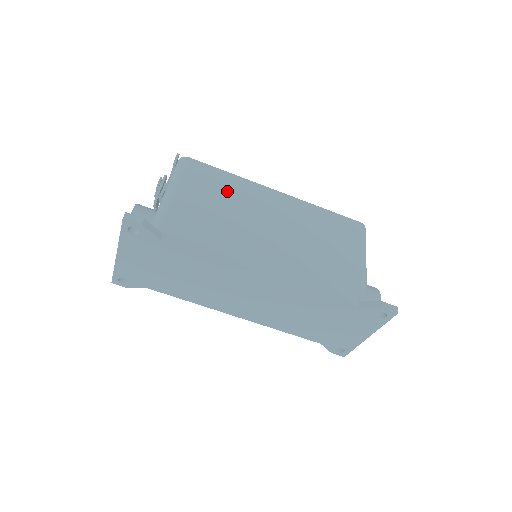
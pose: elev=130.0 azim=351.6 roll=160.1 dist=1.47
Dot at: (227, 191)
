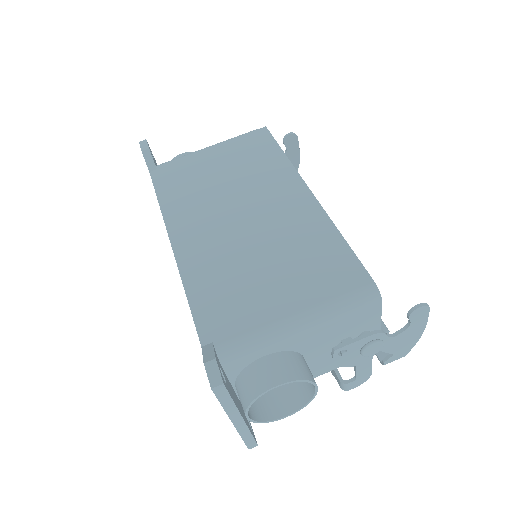
Dot at: (255, 165)
